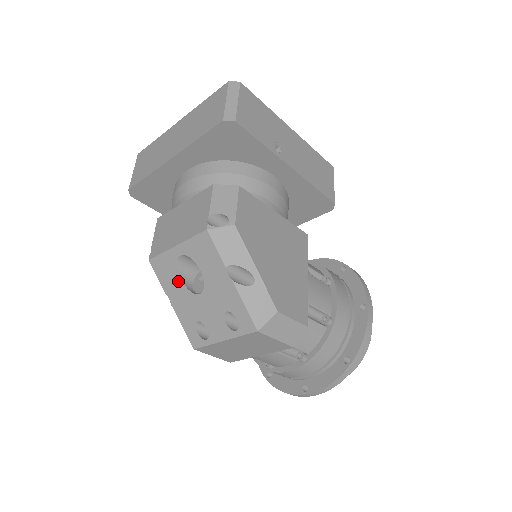
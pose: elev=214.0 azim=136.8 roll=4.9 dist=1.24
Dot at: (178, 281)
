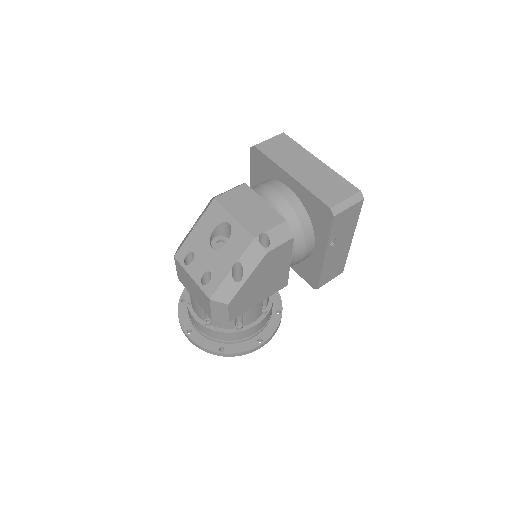
Dot at: (212, 228)
